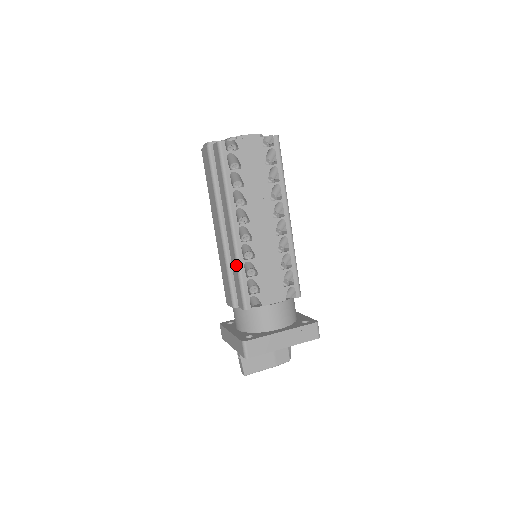
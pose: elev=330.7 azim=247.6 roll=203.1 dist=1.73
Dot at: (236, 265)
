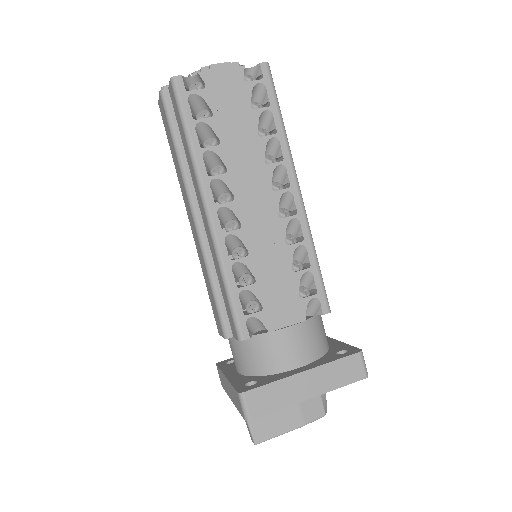
Dot at: (219, 269)
